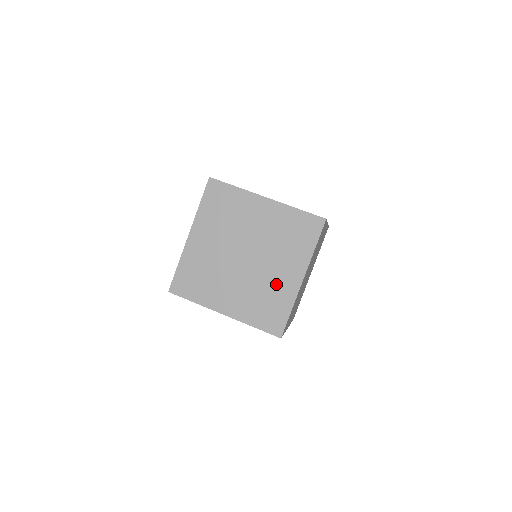
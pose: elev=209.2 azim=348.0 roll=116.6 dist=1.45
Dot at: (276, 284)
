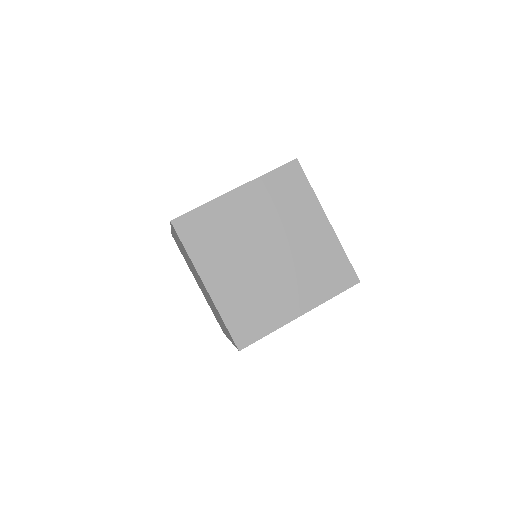
Dot at: (275, 300)
